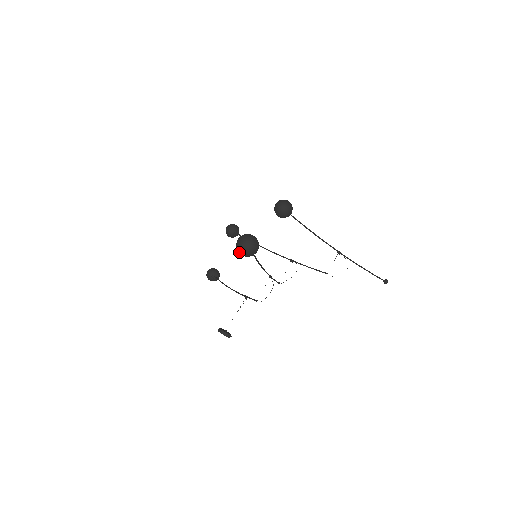
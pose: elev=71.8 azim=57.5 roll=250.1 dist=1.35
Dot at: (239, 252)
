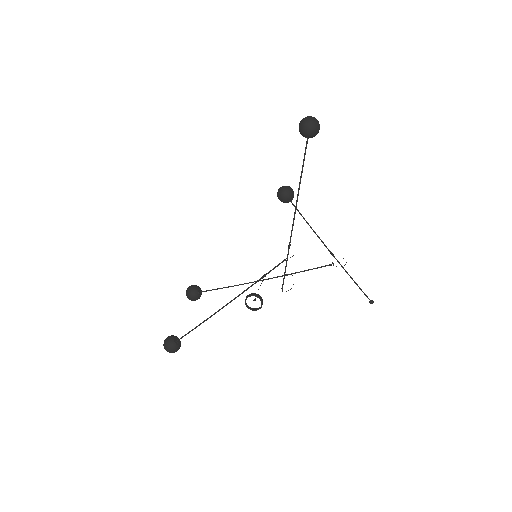
Dot at: (307, 125)
